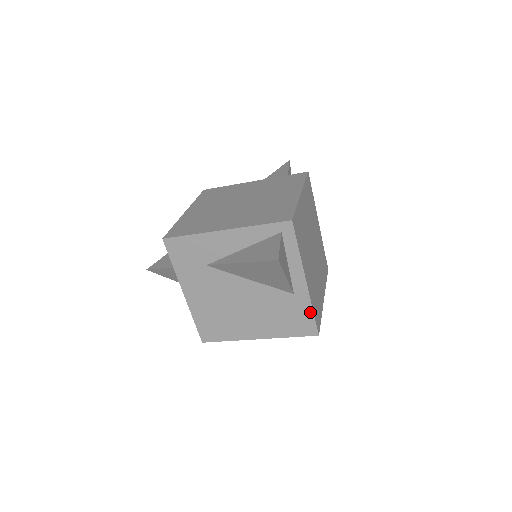
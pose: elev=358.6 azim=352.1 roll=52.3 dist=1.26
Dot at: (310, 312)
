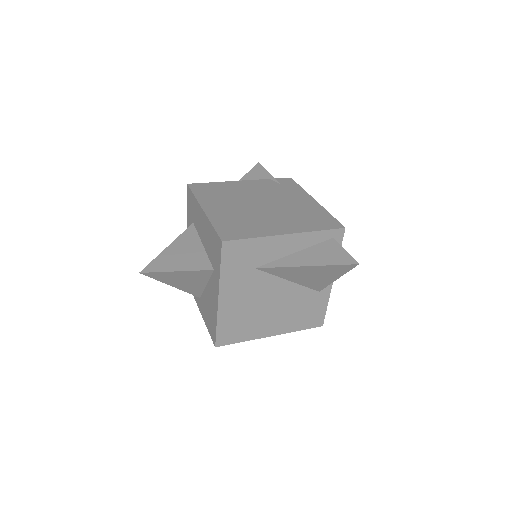
Dot at: (325, 306)
